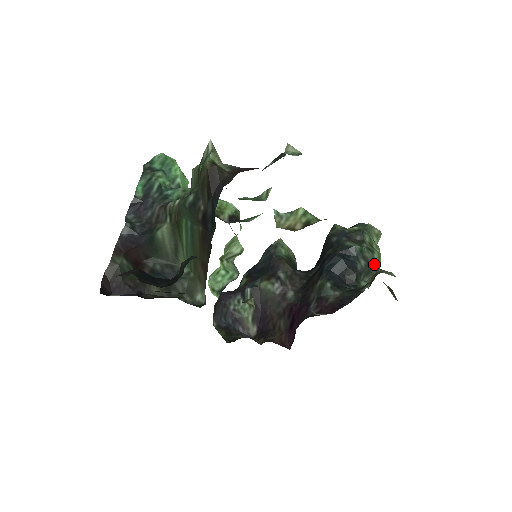
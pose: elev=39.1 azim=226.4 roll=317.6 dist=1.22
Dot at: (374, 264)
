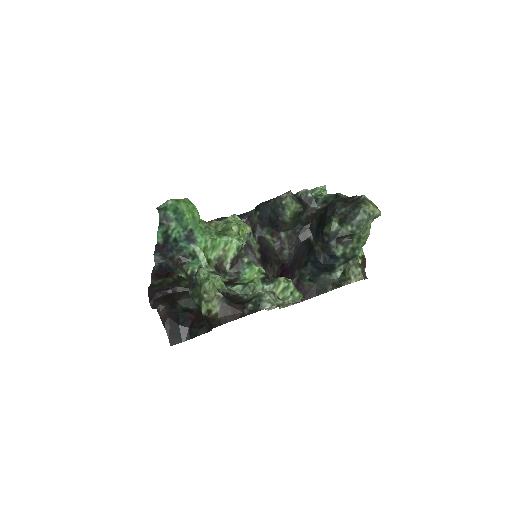
Dot at: (353, 257)
